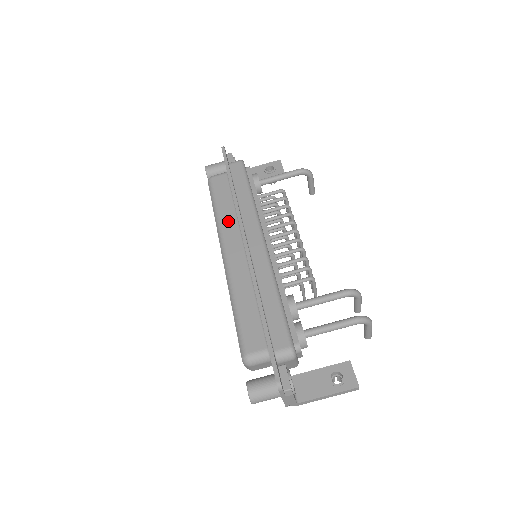
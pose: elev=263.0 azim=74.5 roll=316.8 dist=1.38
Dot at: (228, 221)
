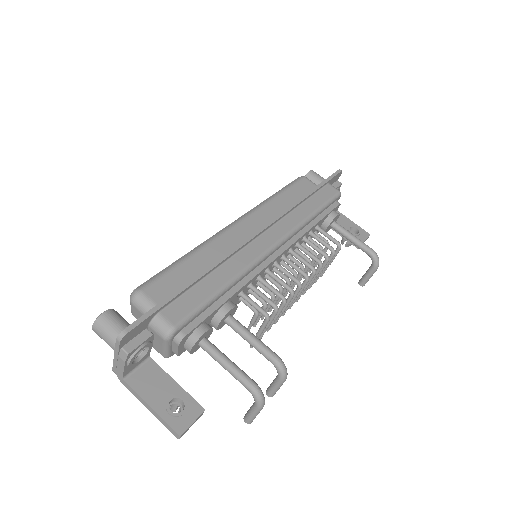
Dot at: (272, 210)
